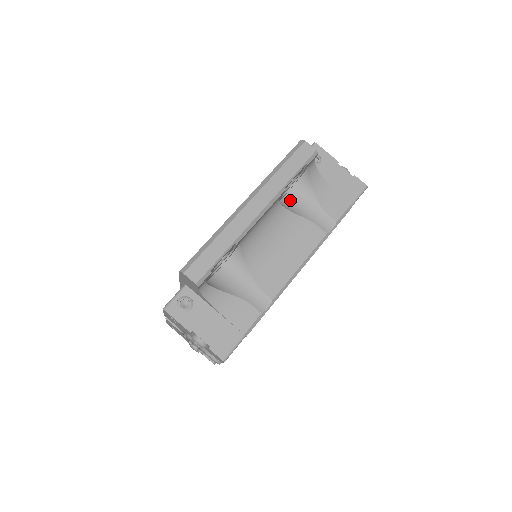
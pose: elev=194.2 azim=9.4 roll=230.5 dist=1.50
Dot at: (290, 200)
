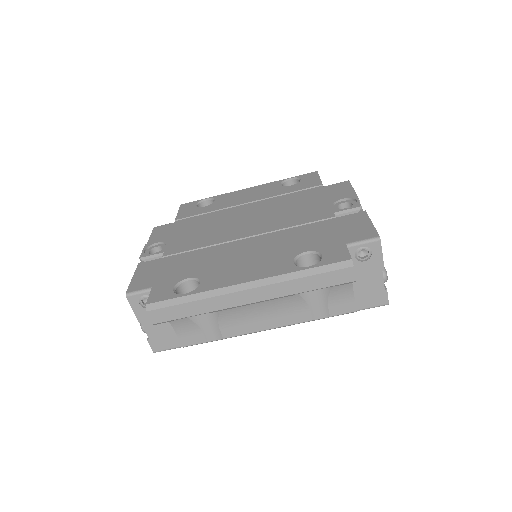
Dot at: occluded
